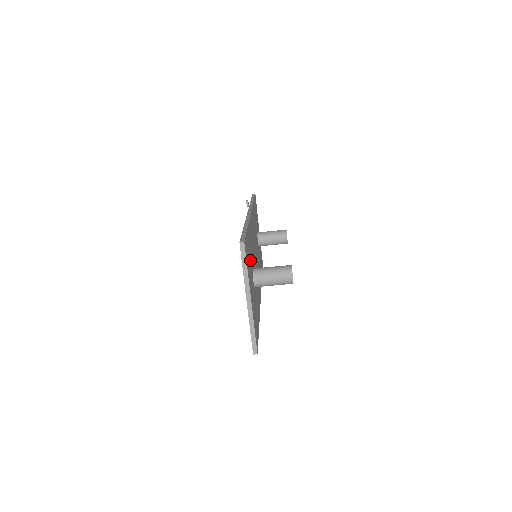
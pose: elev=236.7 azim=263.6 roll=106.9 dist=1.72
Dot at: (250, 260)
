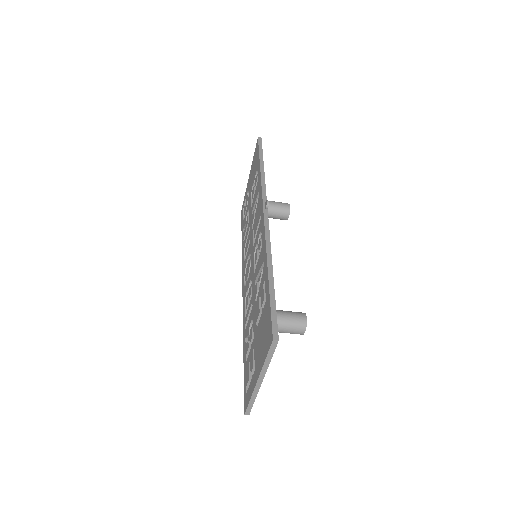
Dot at: occluded
